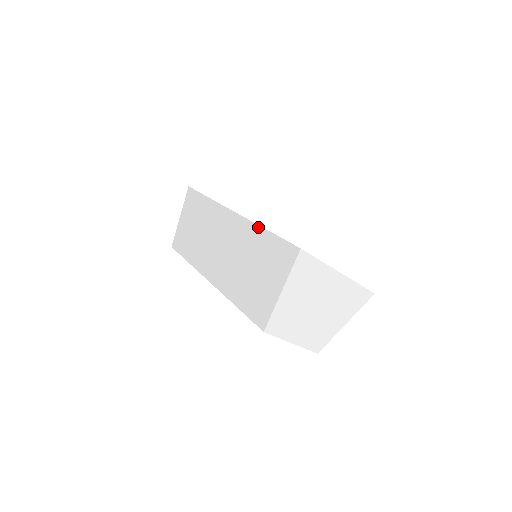
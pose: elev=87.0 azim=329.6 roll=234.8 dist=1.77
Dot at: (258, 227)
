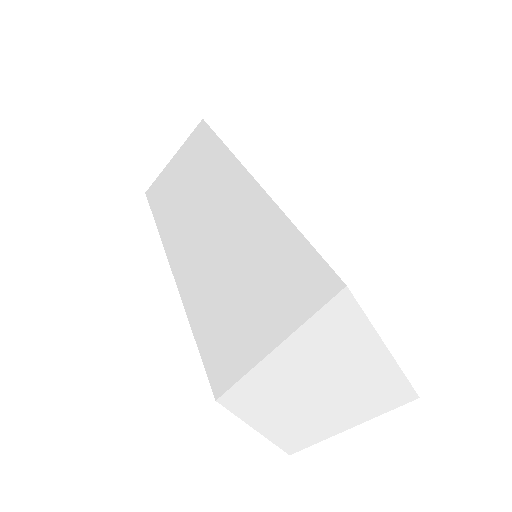
Dot at: (280, 214)
